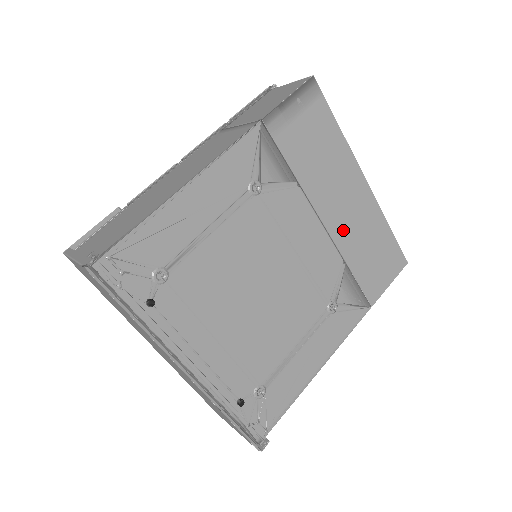
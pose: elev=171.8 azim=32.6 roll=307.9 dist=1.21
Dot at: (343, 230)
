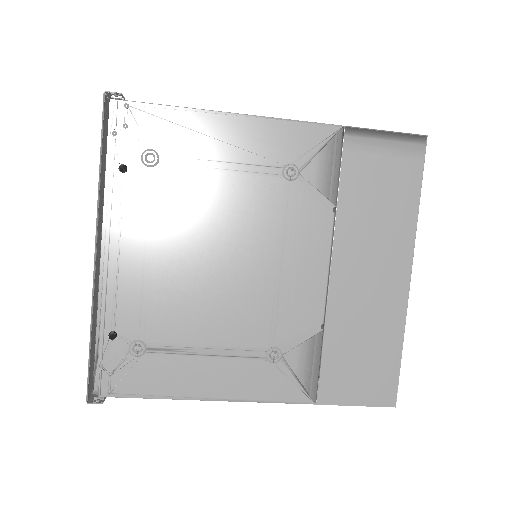
Dot at: (347, 295)
